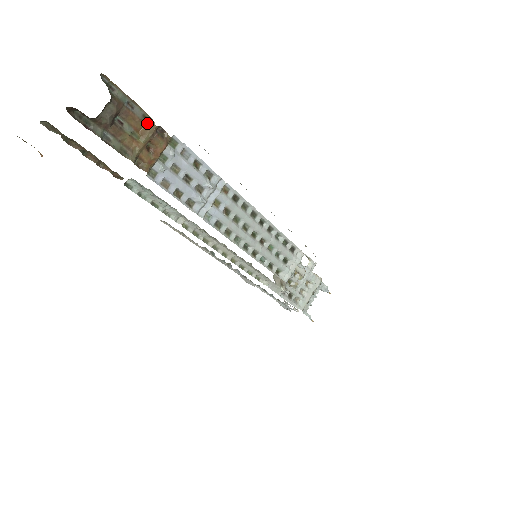
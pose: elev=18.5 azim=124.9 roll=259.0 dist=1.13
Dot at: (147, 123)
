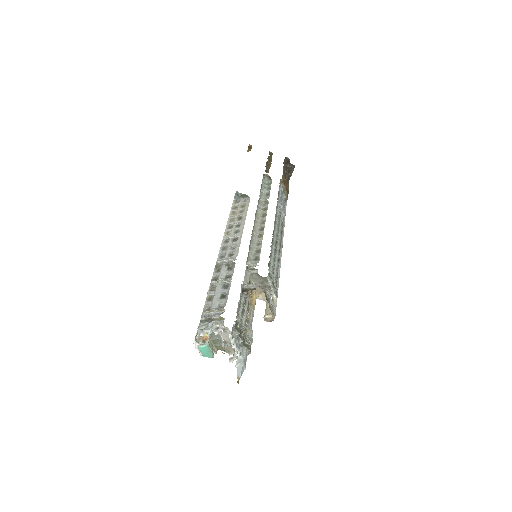
Dot at: occluded
